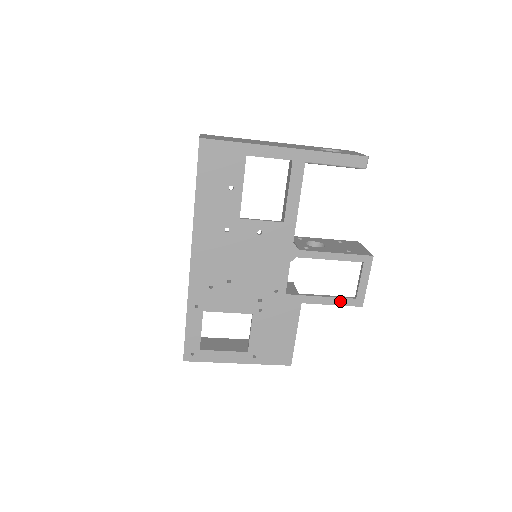
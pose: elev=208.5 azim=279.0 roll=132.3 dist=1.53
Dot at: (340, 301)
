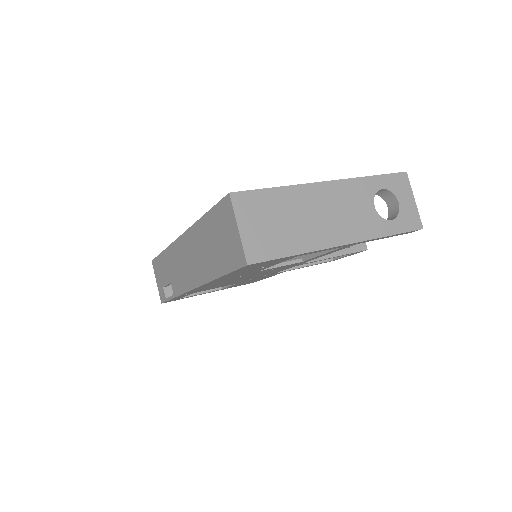
Dot at: occluded
